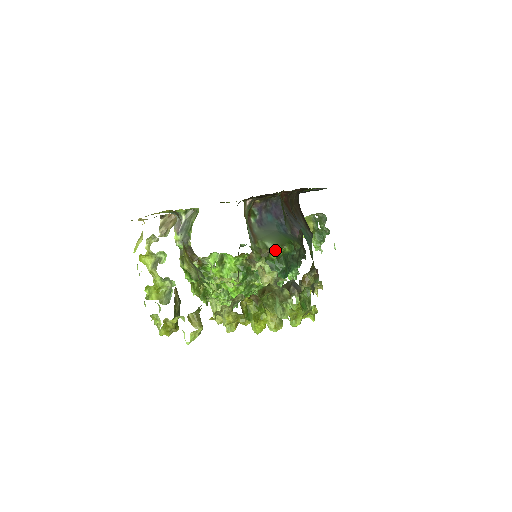
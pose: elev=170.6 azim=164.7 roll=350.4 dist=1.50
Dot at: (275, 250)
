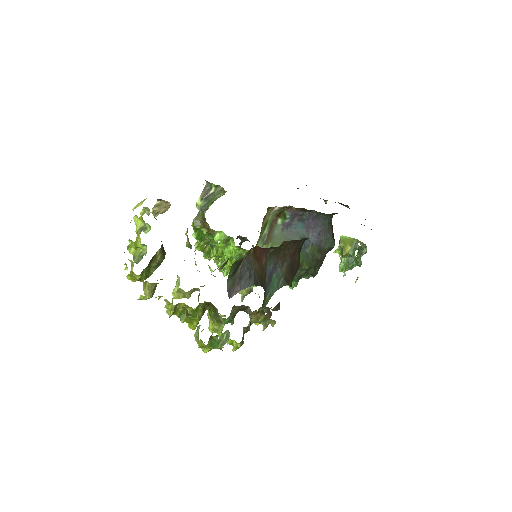
Dot at: occluded
